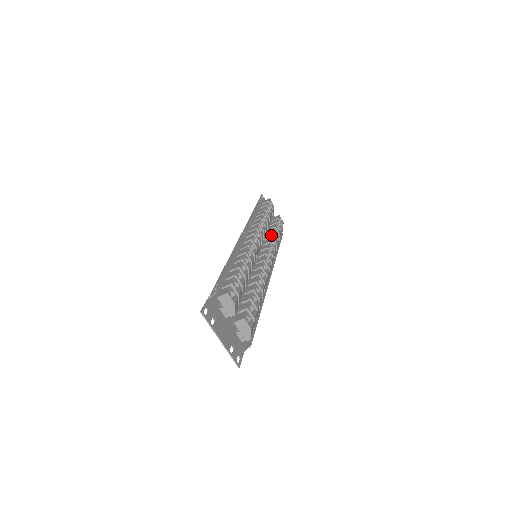
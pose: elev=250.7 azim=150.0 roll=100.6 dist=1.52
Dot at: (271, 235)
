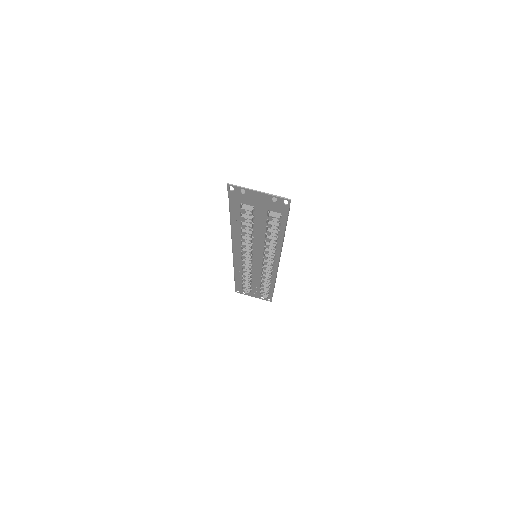
Dot at: occluded
